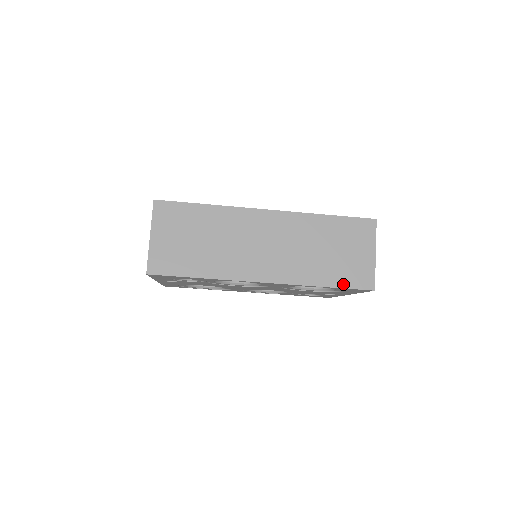
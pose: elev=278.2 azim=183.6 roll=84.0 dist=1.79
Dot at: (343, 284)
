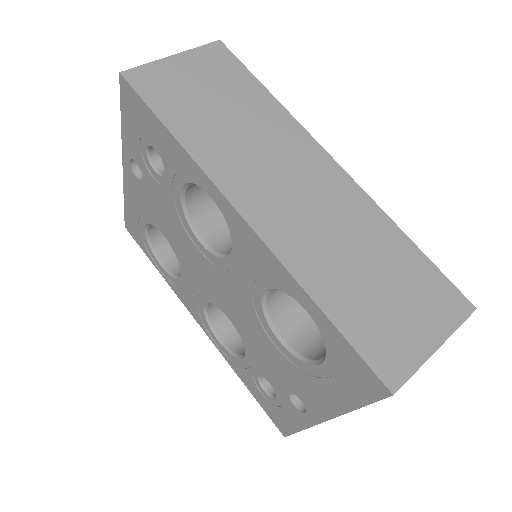
Dot at: (351, 333)
